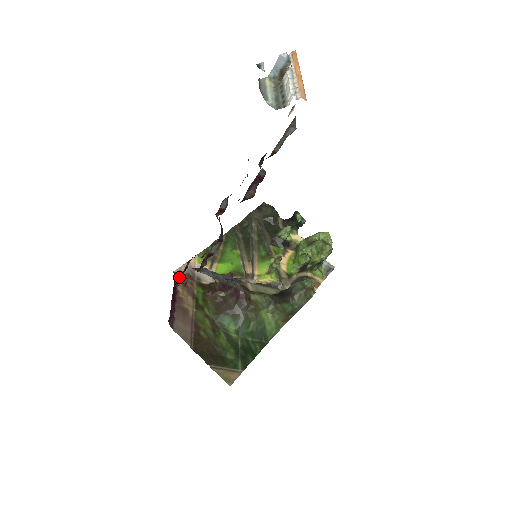
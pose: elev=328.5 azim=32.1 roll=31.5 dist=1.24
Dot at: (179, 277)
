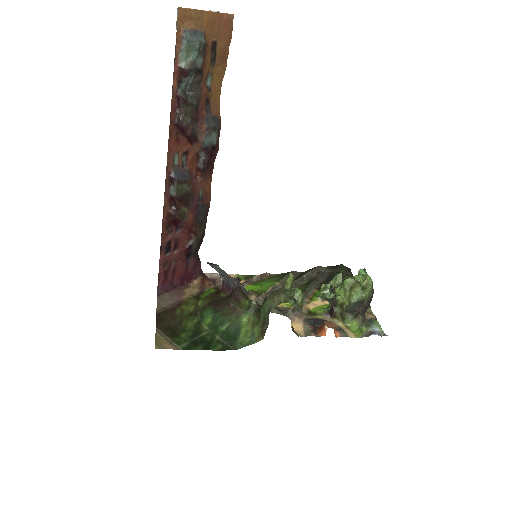
Dot at: (204, 277)
